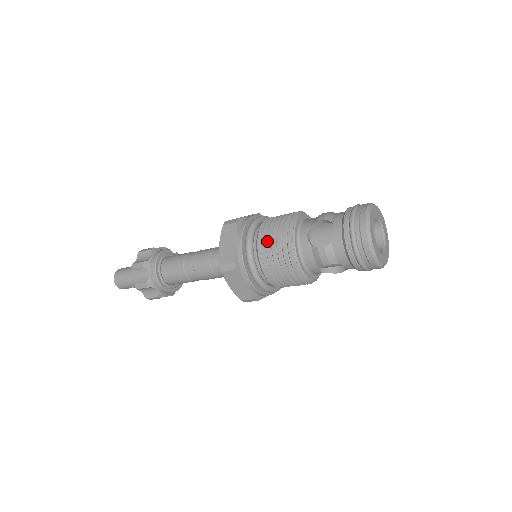
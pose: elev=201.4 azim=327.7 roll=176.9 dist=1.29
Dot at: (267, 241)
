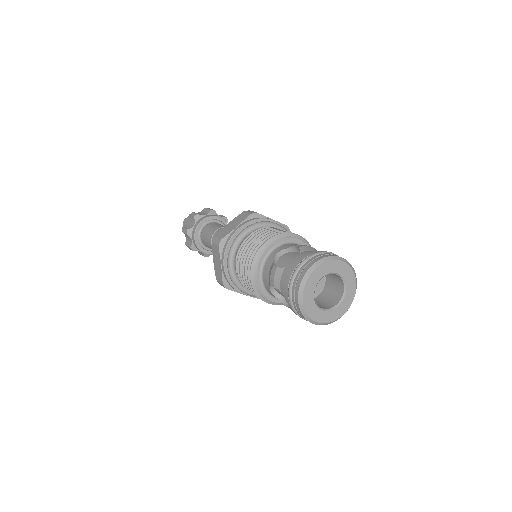
Dot at: (252, 239)
